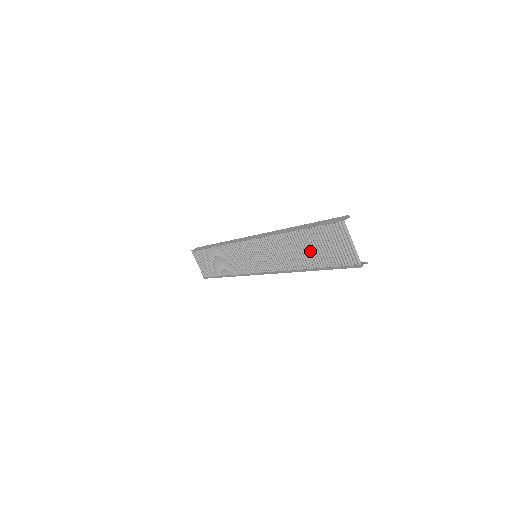
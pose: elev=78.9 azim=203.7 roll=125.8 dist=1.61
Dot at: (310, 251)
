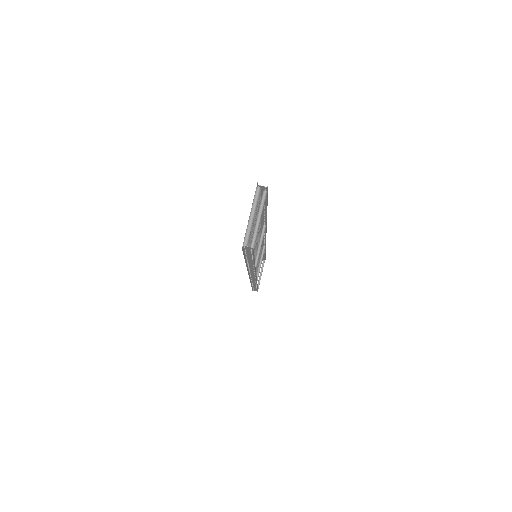
Dot at: occluded
